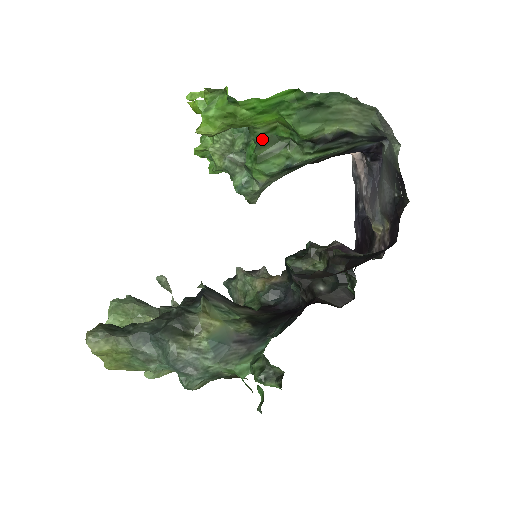
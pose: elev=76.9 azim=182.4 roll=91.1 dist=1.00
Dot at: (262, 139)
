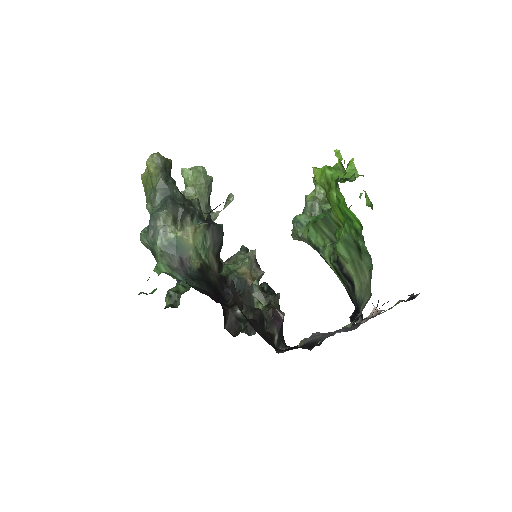
Dot at: (329, 220)
